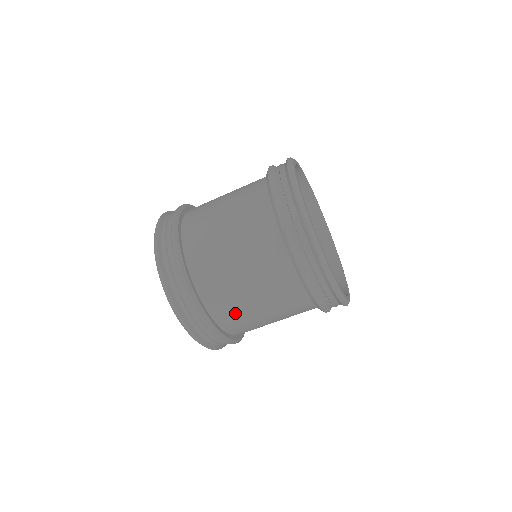
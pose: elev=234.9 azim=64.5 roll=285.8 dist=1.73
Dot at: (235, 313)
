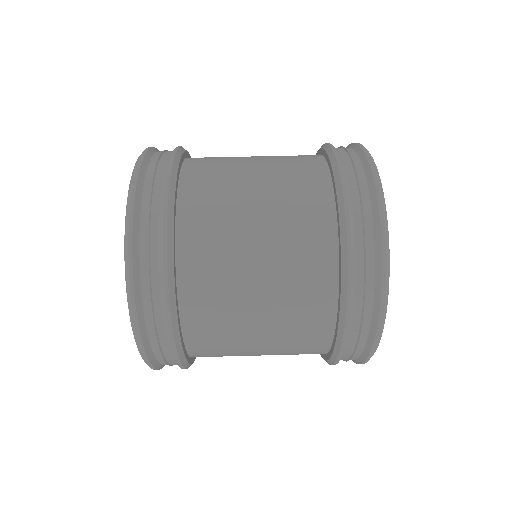
Dot at: (215, 262)
